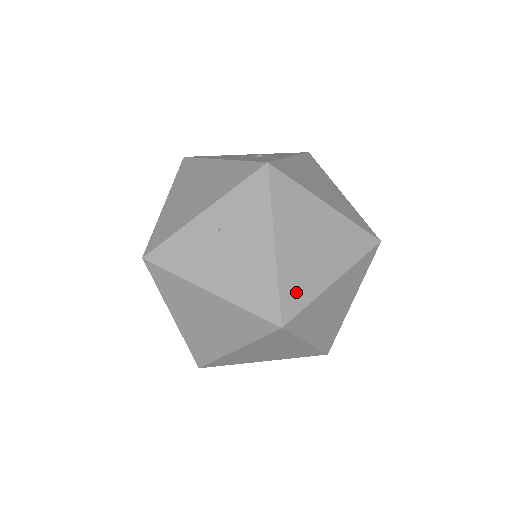
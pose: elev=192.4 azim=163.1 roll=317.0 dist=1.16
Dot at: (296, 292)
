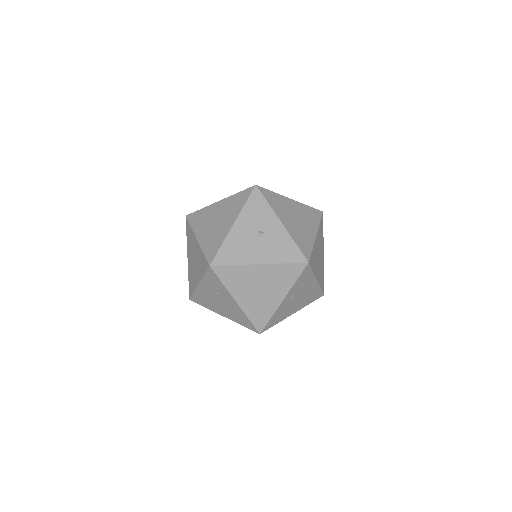
Dot at: (322, 280)
